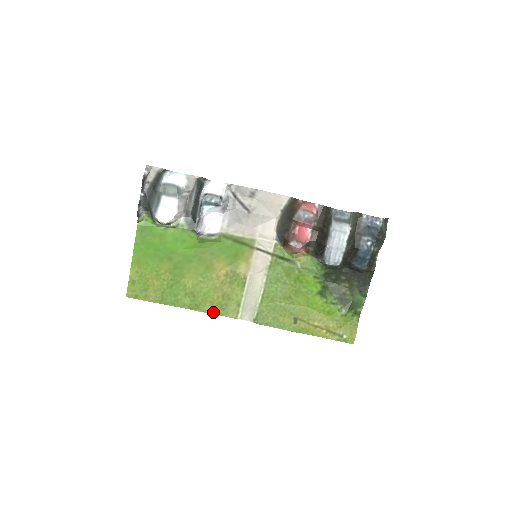
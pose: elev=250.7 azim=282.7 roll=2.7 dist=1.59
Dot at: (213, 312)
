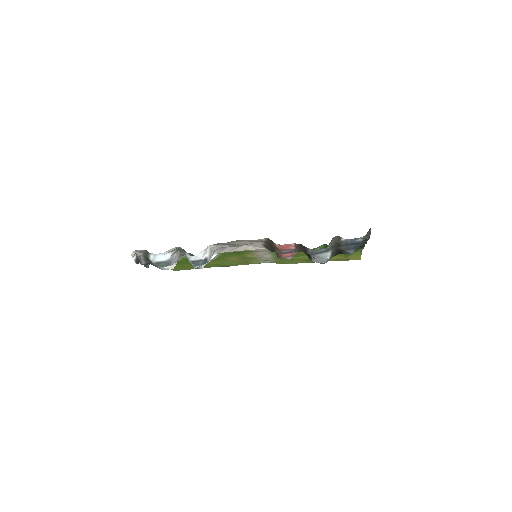
Dot at: occluded
